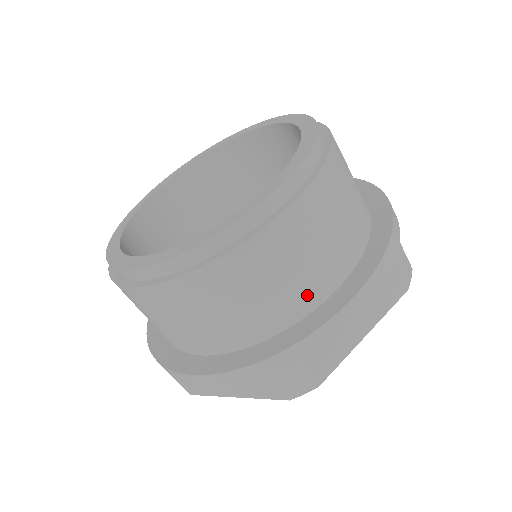
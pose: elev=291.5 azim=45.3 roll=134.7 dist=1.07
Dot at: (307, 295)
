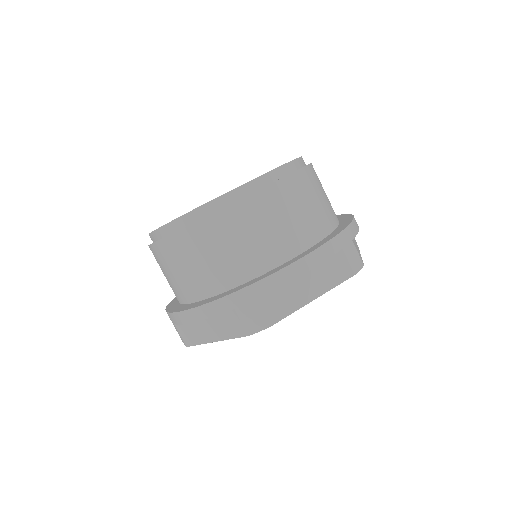
Dot at: (269, 255)
